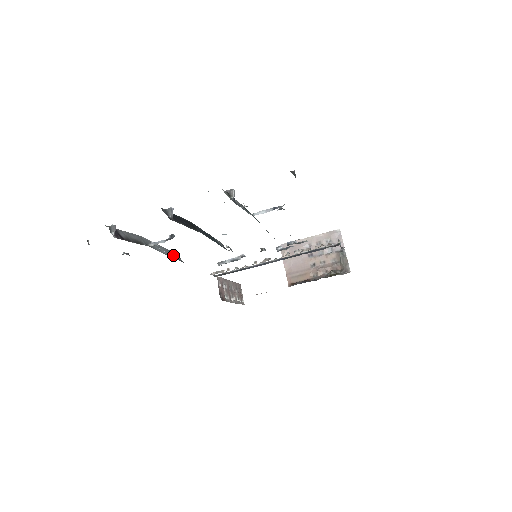
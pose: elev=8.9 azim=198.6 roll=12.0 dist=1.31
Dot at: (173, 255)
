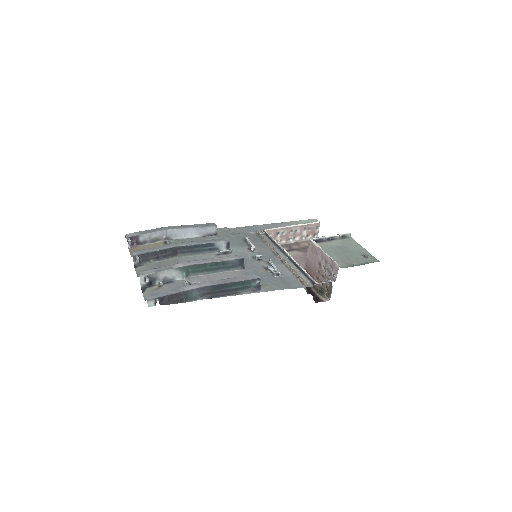
Dot at: (205, 231)
